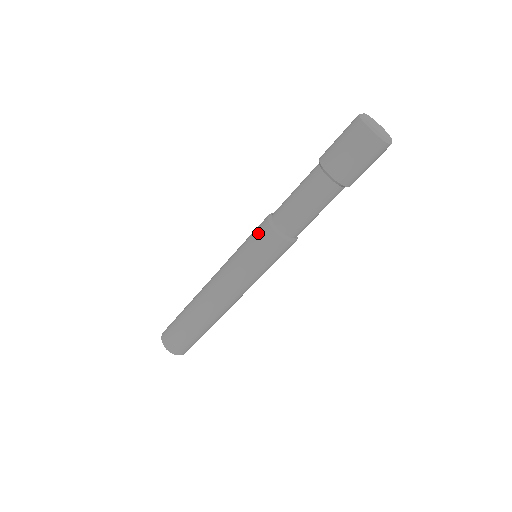
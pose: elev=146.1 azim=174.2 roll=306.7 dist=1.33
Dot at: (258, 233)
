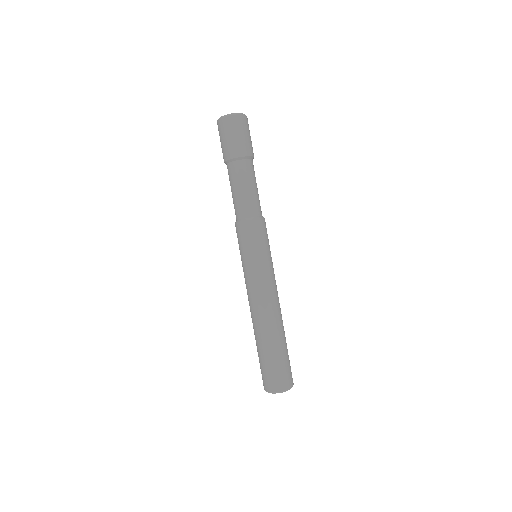
Dot at: (237, 236)
